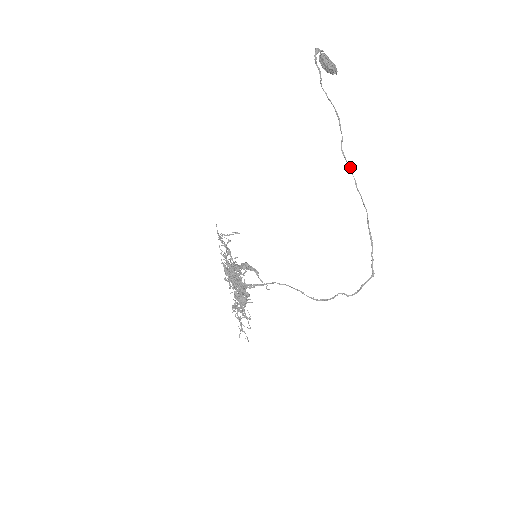
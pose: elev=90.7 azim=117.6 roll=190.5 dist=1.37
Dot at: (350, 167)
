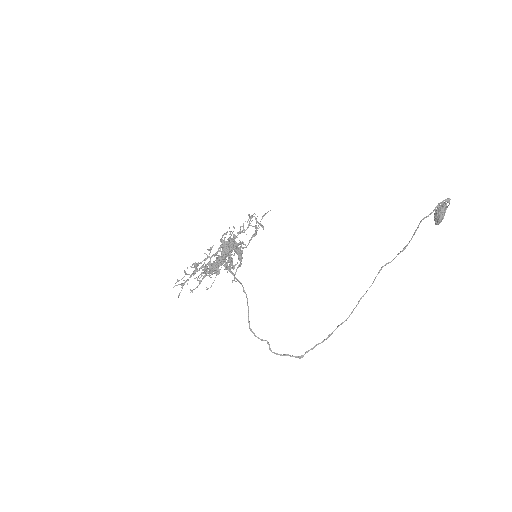
Dot at: occluded
